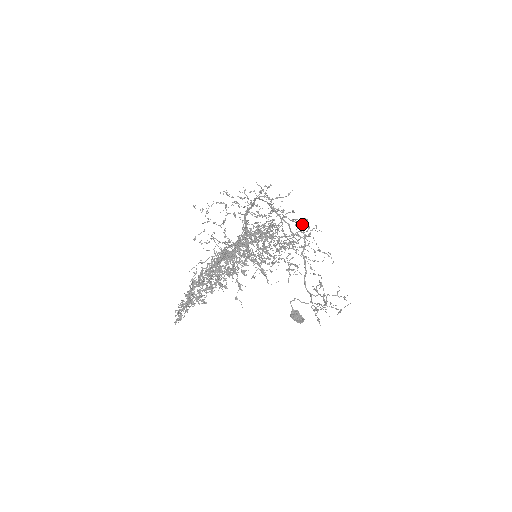
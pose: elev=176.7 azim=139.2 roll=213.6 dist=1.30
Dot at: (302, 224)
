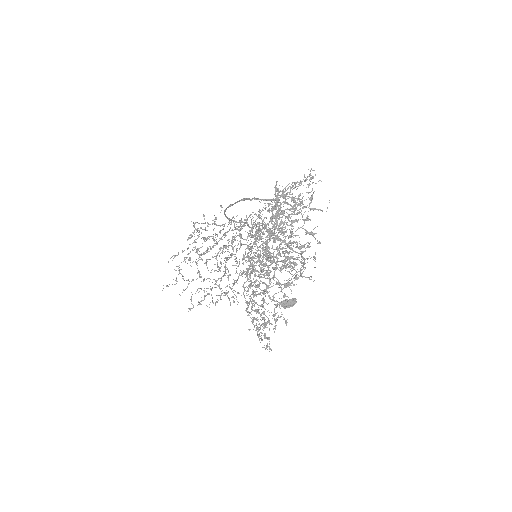
Dot at: occluded
